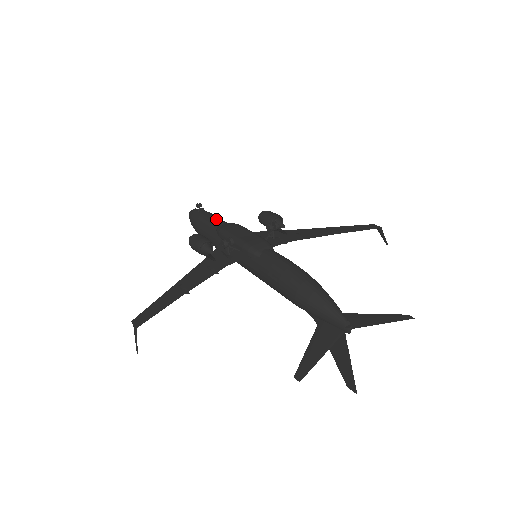
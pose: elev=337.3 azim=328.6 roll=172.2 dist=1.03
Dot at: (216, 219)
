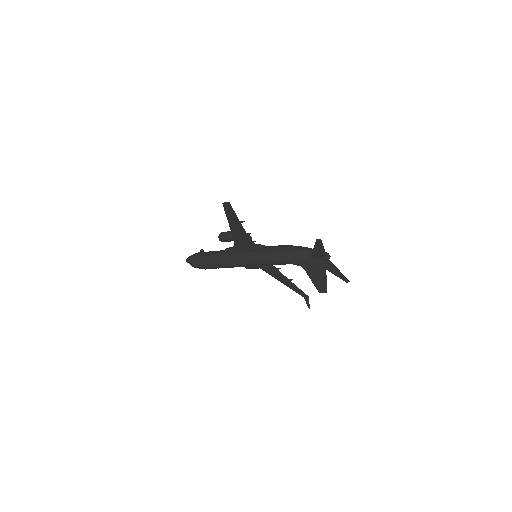
Dot at: occluded
